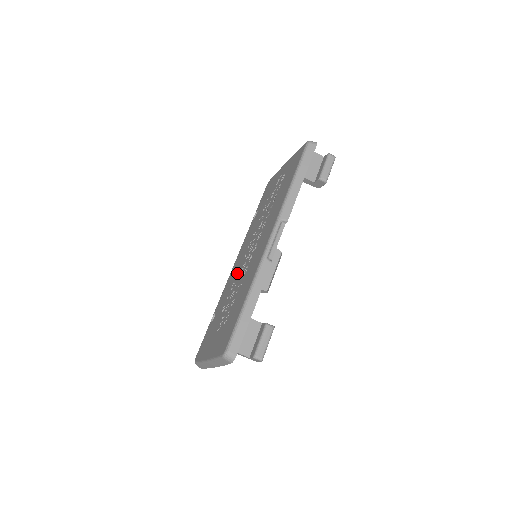
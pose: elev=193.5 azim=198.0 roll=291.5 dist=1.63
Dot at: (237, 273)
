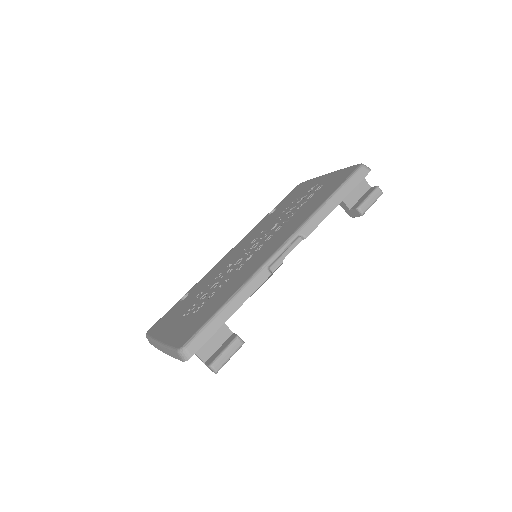
Dot at: (229, 264)
